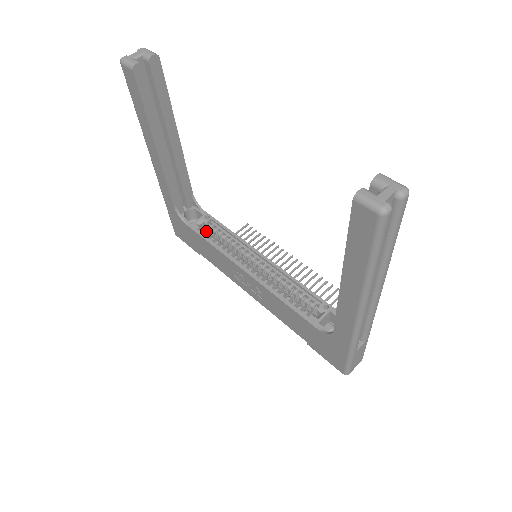
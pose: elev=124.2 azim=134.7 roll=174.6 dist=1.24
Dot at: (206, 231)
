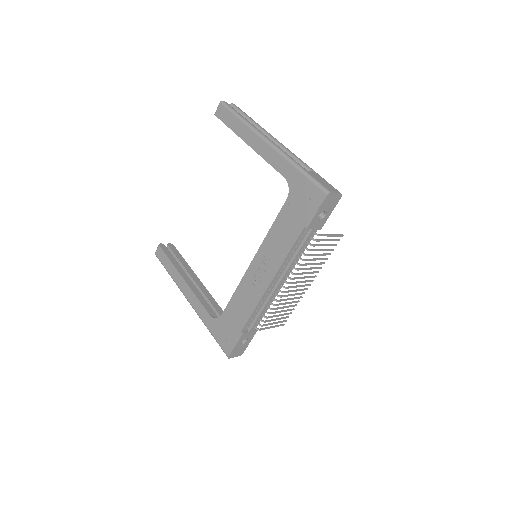
Dot at: occluded
